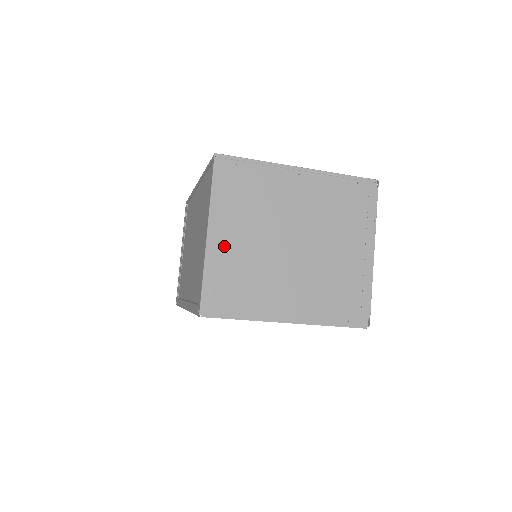
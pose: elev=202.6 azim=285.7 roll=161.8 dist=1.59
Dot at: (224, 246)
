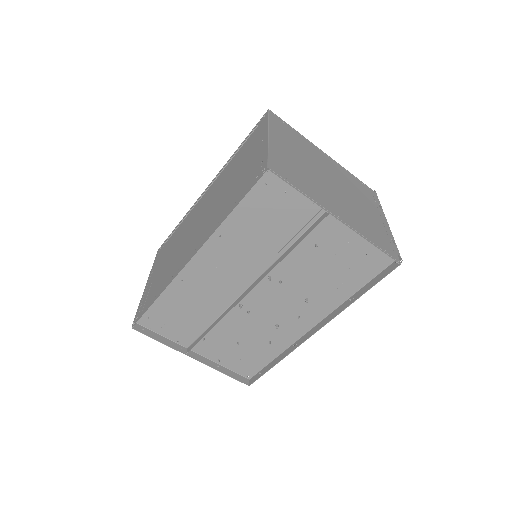
Dot at: (281, 148)
